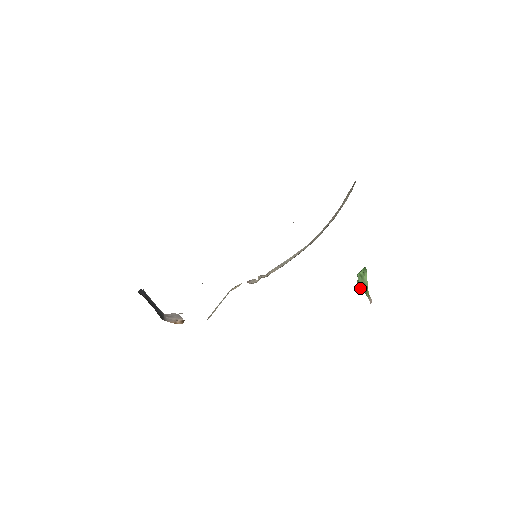
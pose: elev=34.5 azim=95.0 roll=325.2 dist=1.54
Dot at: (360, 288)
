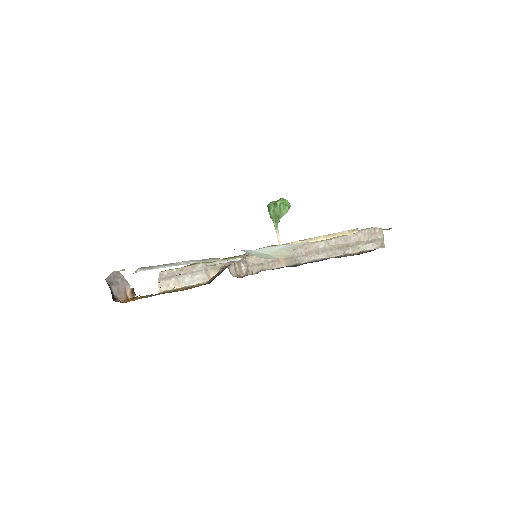
Dot at: (272, 216)
